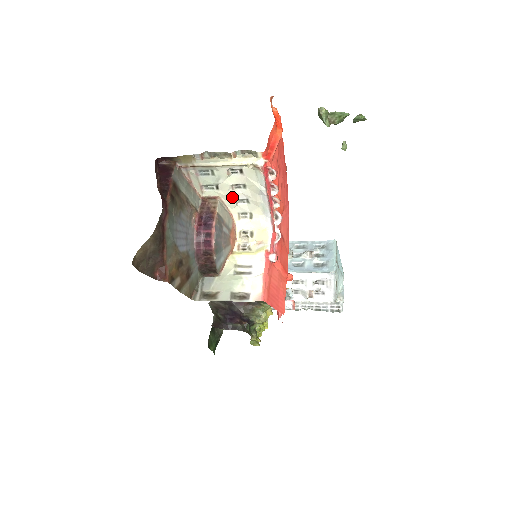
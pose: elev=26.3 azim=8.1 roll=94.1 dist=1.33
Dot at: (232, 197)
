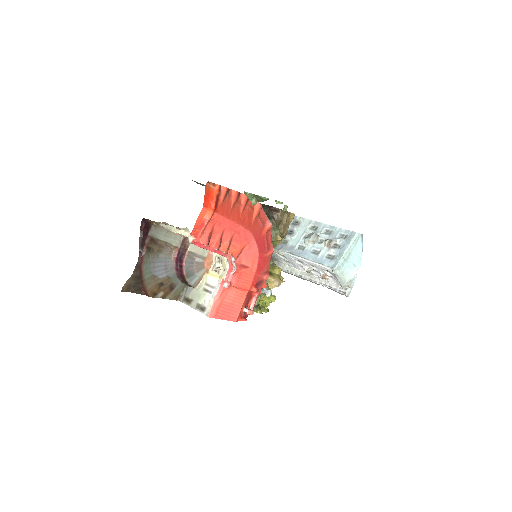
Dot at: occluded
